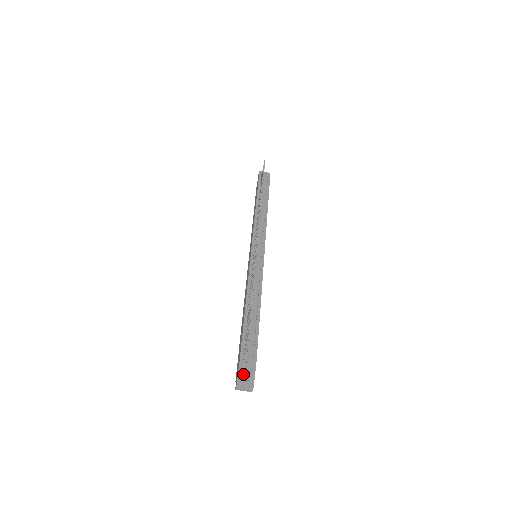
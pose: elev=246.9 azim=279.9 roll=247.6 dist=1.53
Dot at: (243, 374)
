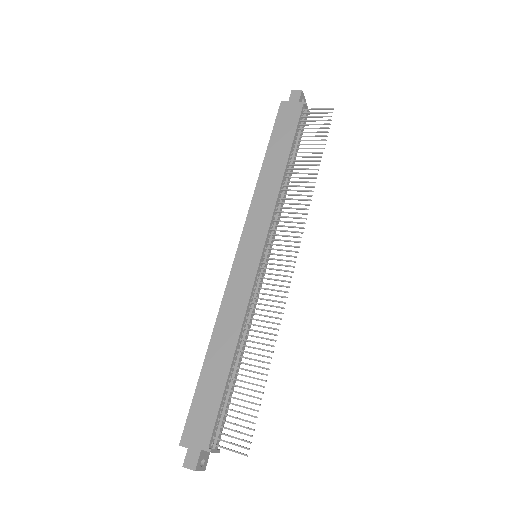
Dot at: (203, 455)
